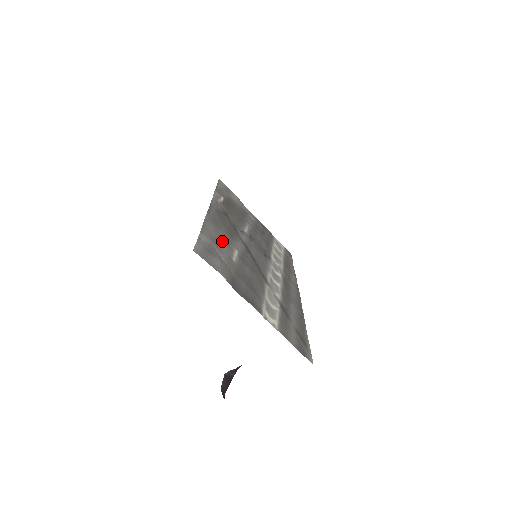
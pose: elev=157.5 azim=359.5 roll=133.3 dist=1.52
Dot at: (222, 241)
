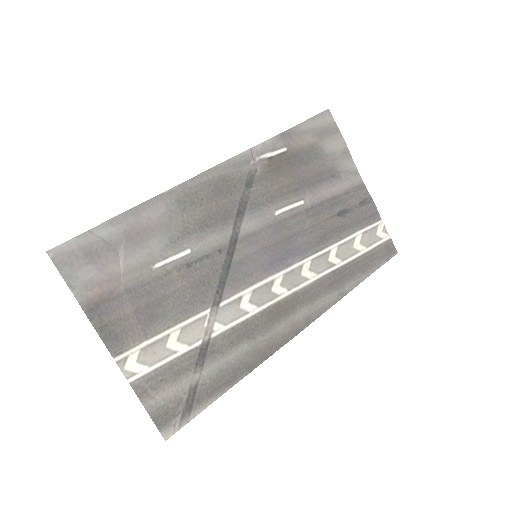
Dot at: (163, 233)
